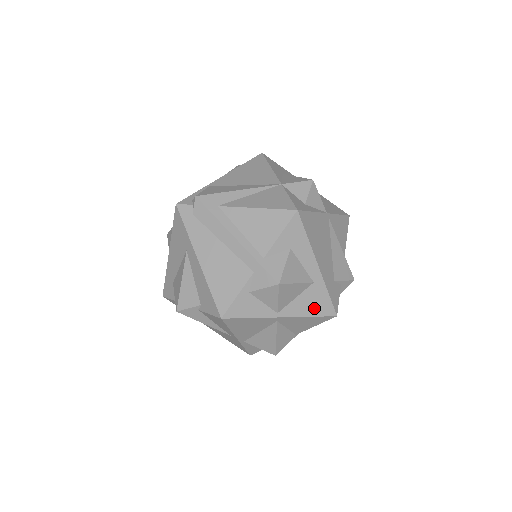
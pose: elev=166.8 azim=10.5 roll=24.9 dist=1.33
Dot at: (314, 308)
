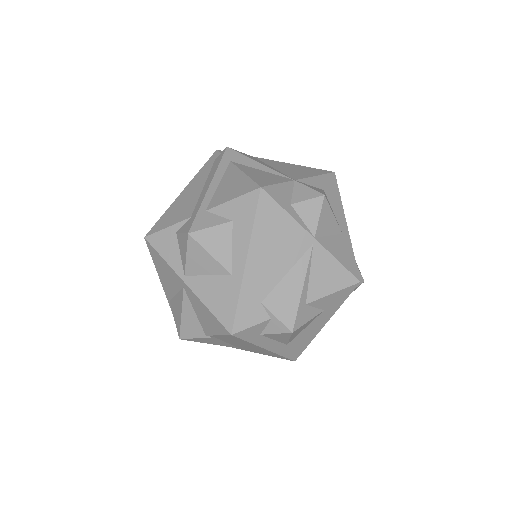
Dot at: (217, 303)
